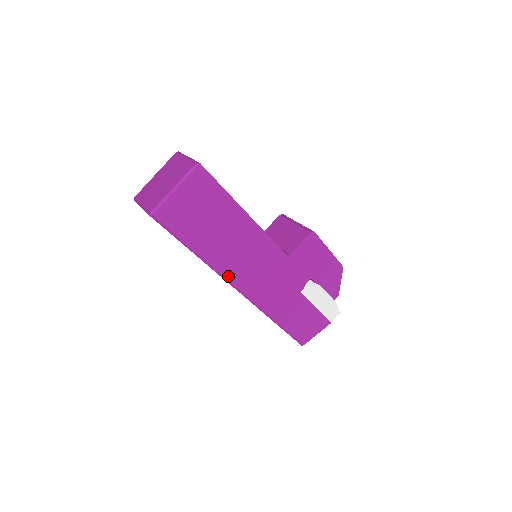
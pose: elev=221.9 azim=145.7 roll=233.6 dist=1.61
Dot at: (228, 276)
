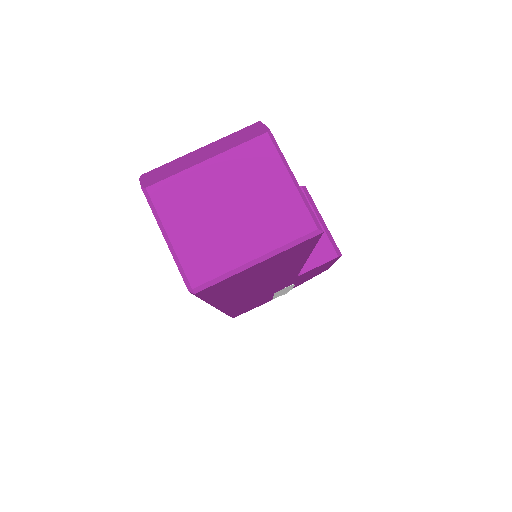
Dot at: (223, 306)
